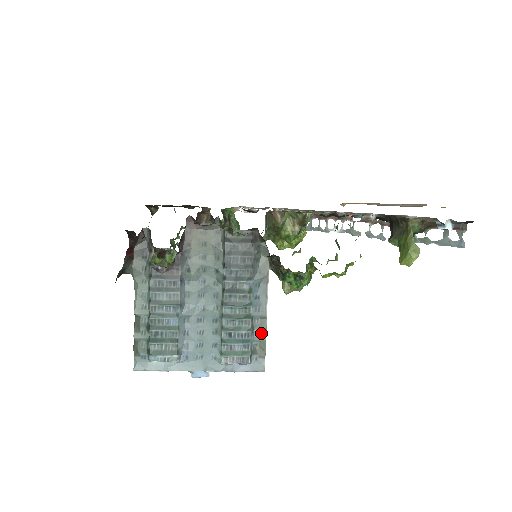
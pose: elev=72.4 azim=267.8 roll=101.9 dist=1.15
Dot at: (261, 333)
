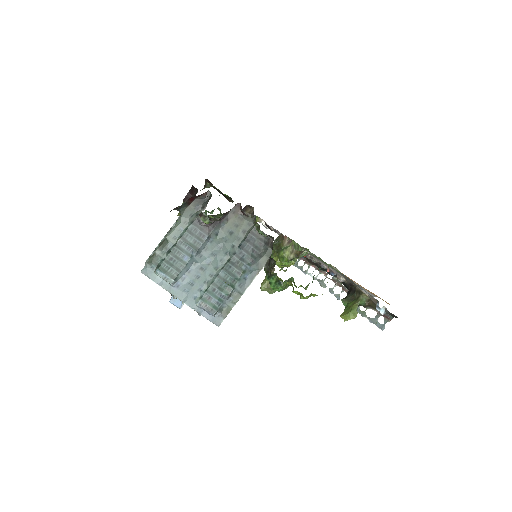
Dot at: (233, 302)
